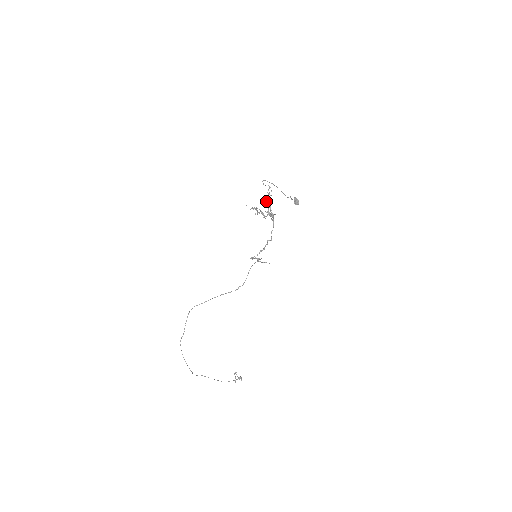
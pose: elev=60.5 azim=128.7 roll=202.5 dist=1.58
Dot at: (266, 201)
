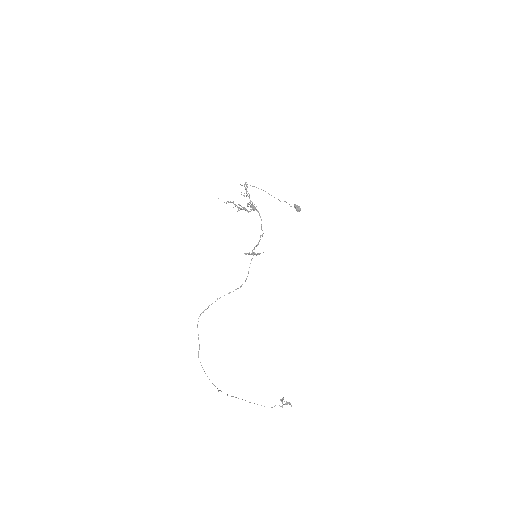
Dot at: occluded
